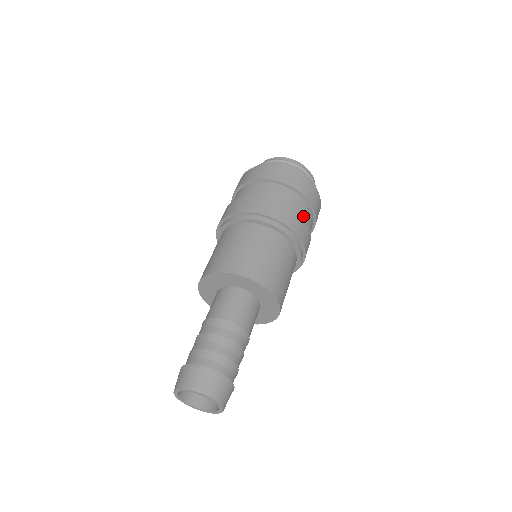
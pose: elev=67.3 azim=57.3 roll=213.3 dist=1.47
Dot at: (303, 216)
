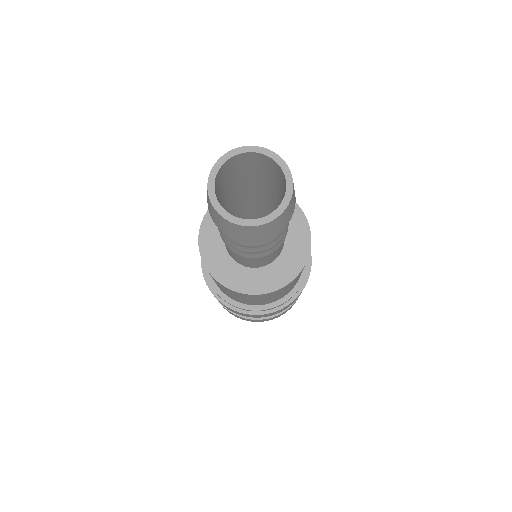
Dot at: occluded
